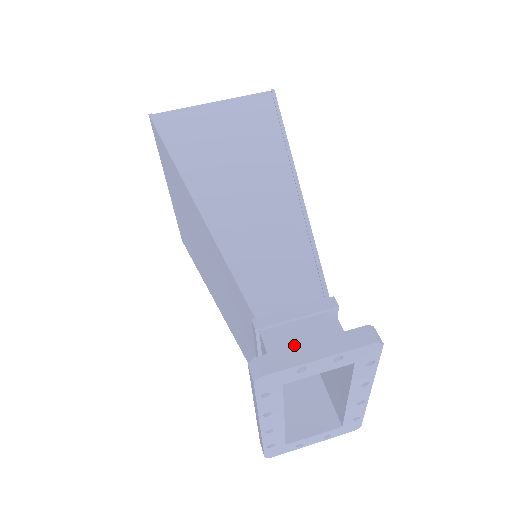
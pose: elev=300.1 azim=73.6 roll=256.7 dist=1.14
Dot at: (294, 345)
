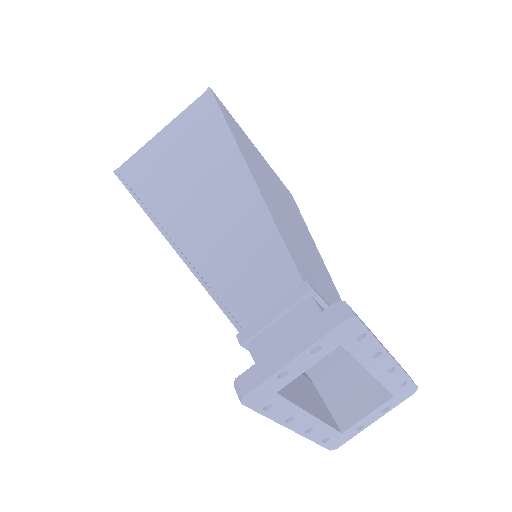
Dot at: occluded
